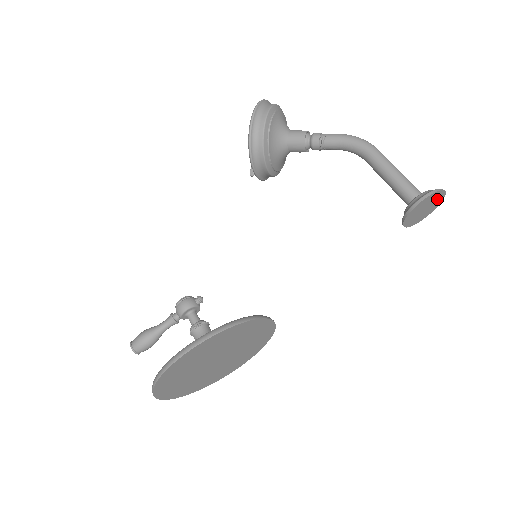
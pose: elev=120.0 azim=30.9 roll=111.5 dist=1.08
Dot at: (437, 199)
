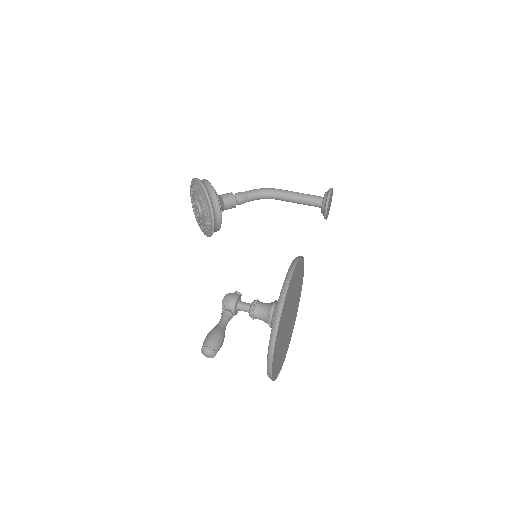
Dot at: (331, 198)
